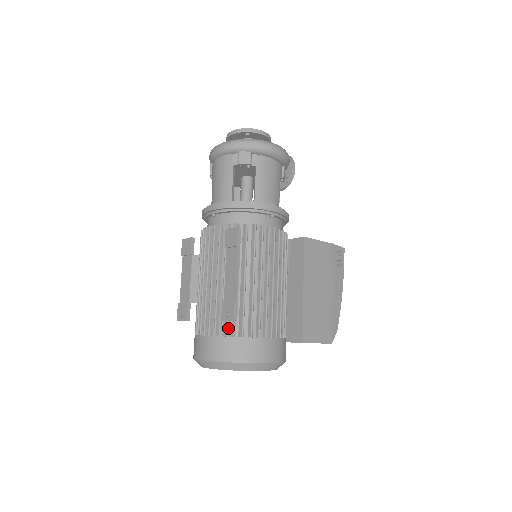
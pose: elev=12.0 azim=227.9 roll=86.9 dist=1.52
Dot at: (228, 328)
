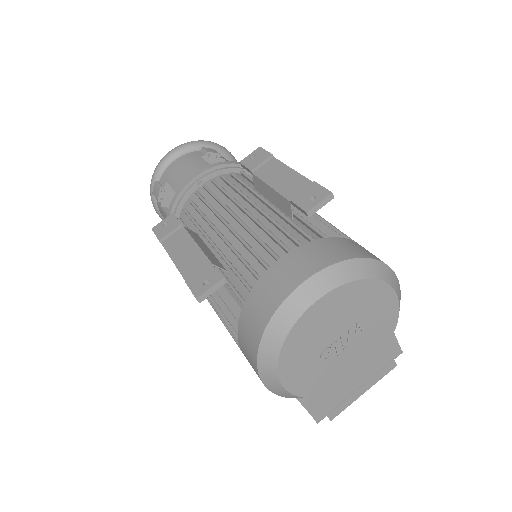
Dot at: occluded
